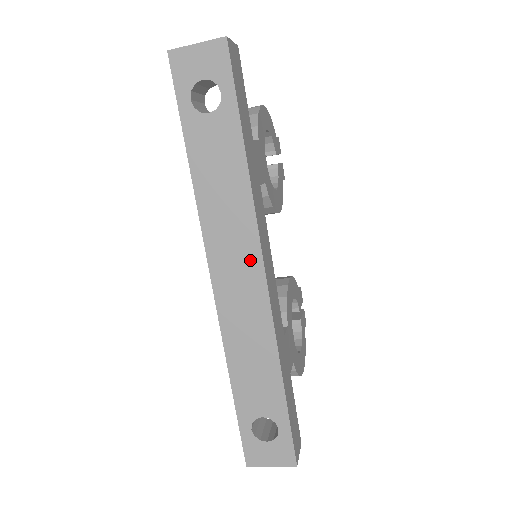
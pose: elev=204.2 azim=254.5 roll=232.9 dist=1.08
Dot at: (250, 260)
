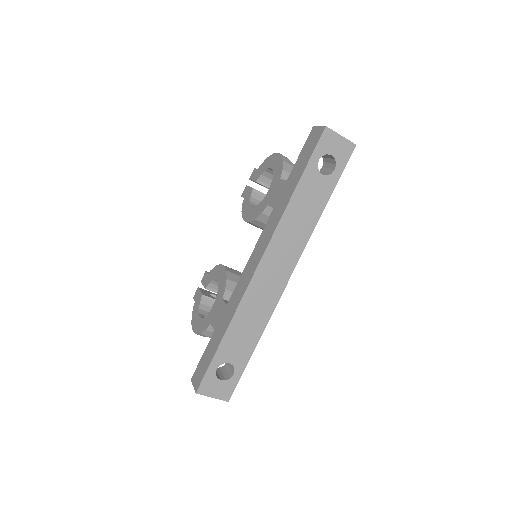
Dot at: (288, 266)
